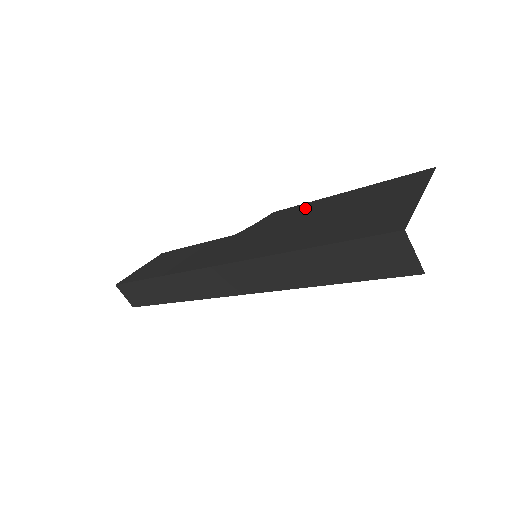
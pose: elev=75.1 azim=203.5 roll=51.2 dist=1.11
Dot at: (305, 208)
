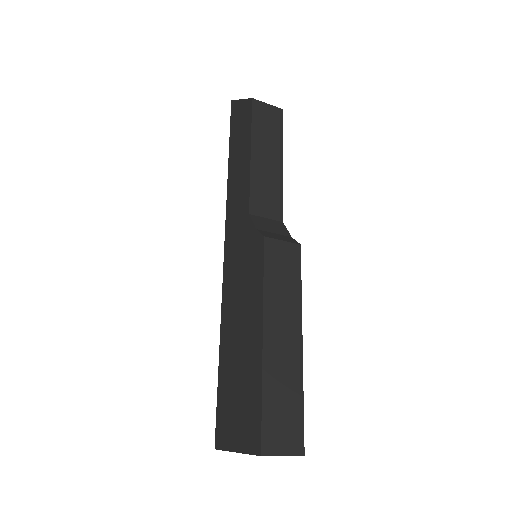
Dot at: (256, 295)
